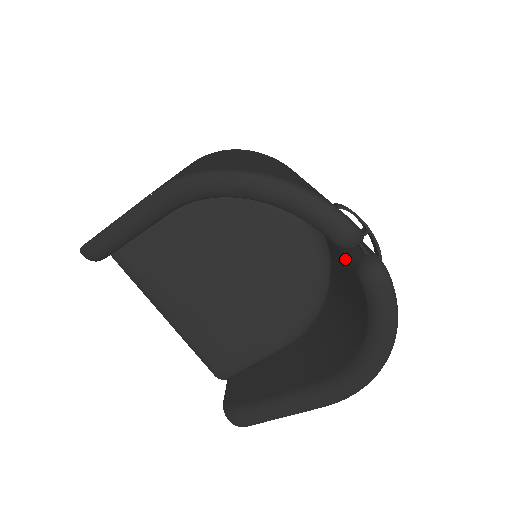
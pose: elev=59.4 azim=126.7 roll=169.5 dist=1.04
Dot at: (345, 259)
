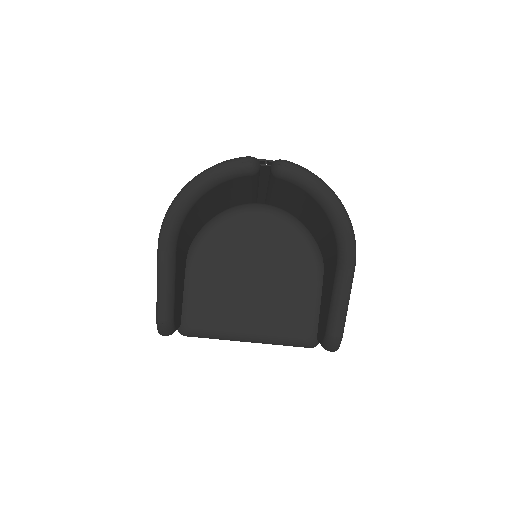
Dot at: (274, 186)
